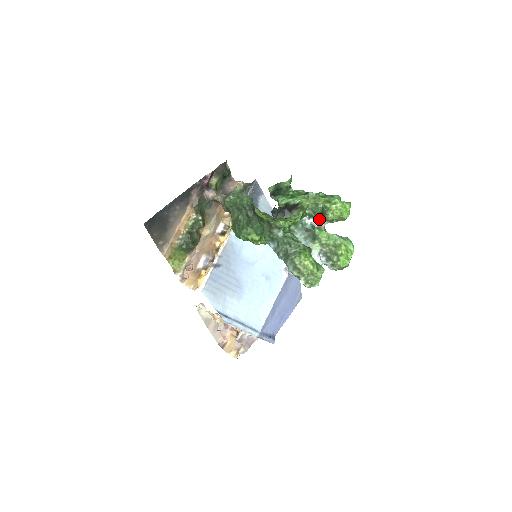
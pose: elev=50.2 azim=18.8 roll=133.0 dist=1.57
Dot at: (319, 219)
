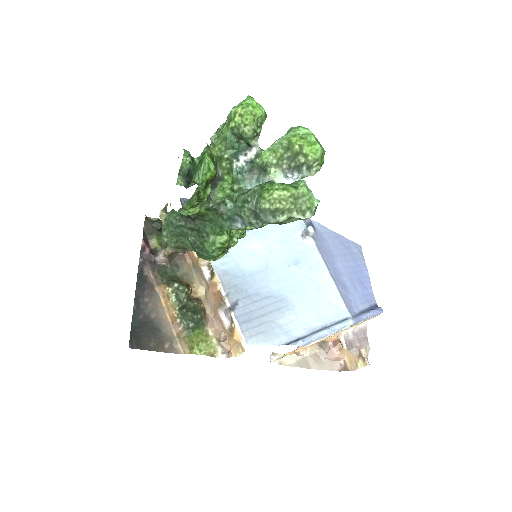
Dot at: (245, 148)
